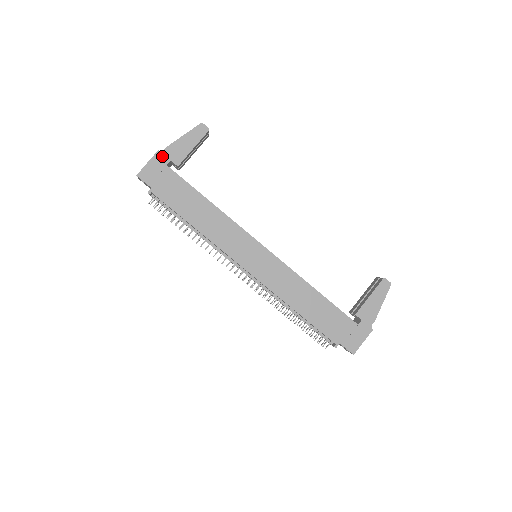
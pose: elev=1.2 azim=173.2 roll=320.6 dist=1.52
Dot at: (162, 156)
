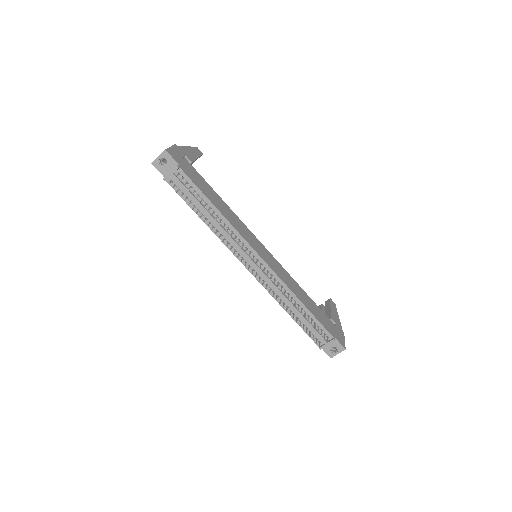
Dot at: (179, 149)
